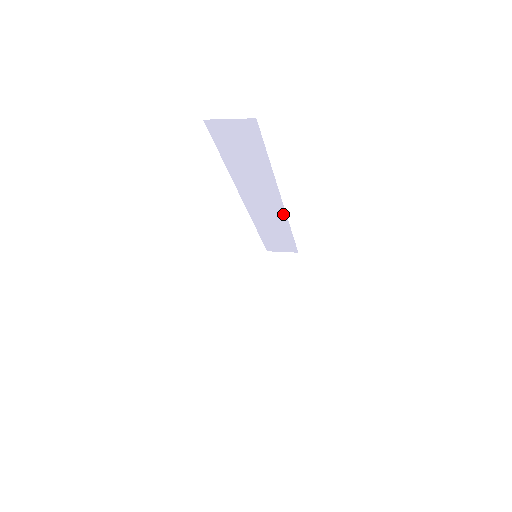
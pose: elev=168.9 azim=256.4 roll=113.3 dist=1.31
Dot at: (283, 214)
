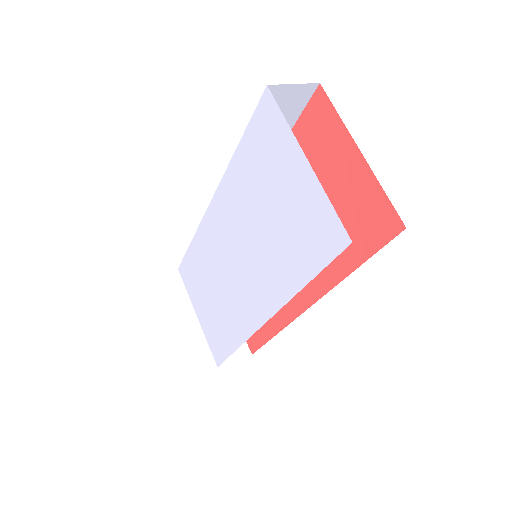
Dot at: occluded
